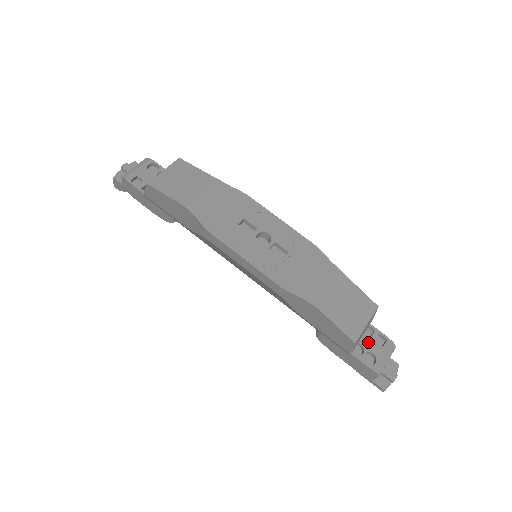
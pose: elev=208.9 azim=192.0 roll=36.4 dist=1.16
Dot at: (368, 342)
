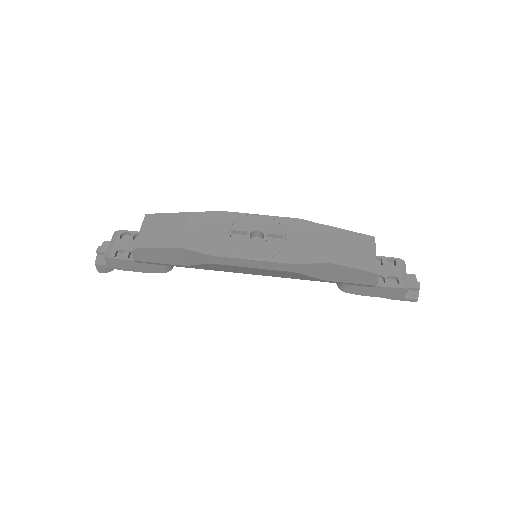
Dot at: (383, 270)
